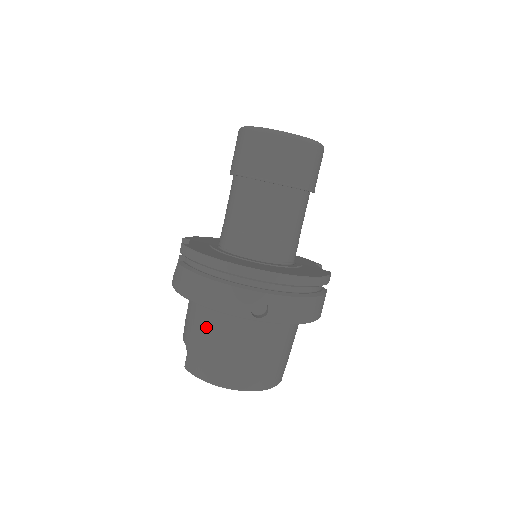
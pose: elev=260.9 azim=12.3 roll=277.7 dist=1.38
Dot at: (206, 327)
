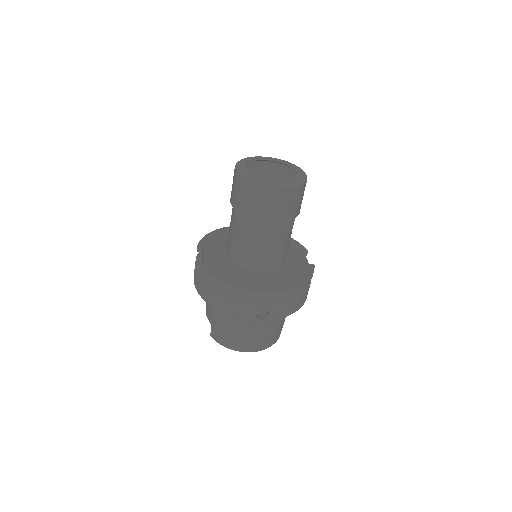
Dot at: (224, 317)
